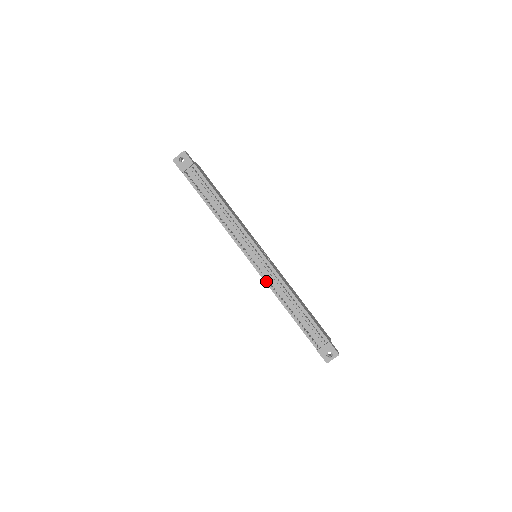
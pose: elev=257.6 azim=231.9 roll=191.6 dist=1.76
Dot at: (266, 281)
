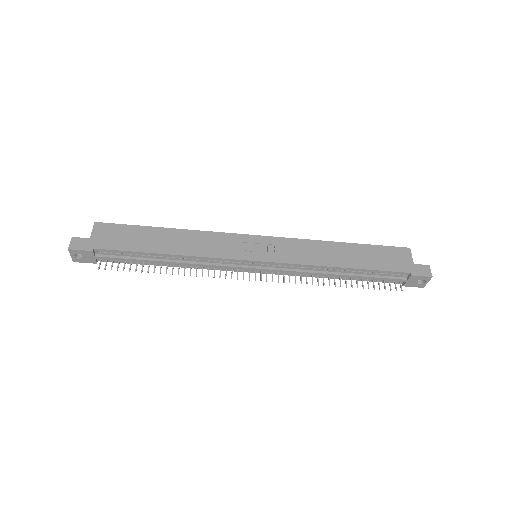
Dot at: (291, 275)
